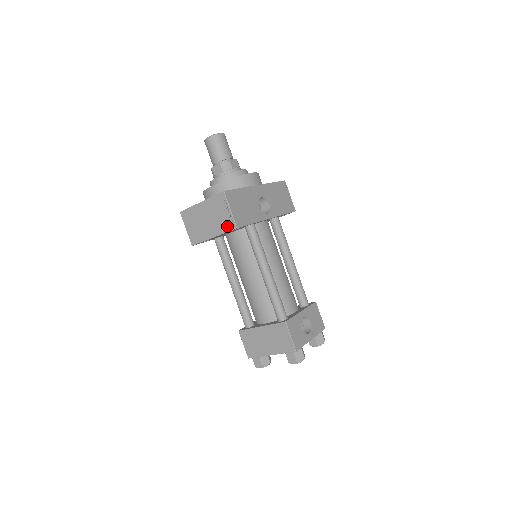
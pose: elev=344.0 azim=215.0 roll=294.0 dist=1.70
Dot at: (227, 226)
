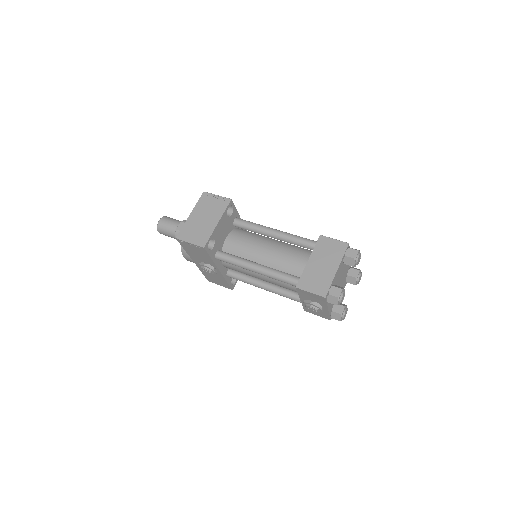
Dot at: (223, 205)
